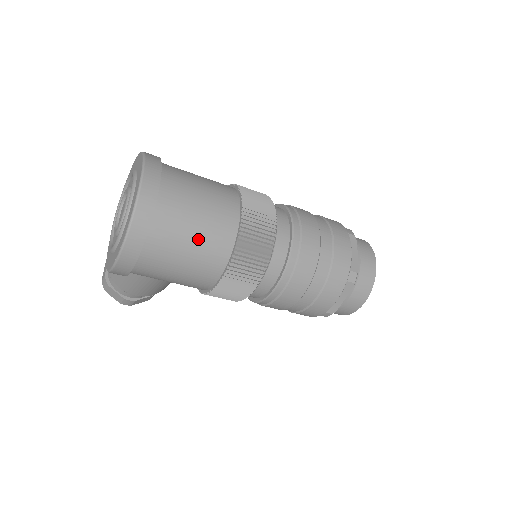
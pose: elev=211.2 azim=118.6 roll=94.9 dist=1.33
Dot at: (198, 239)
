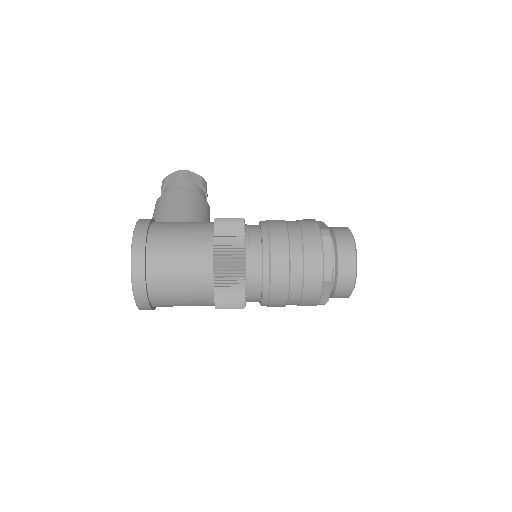
Dot at: occluded
